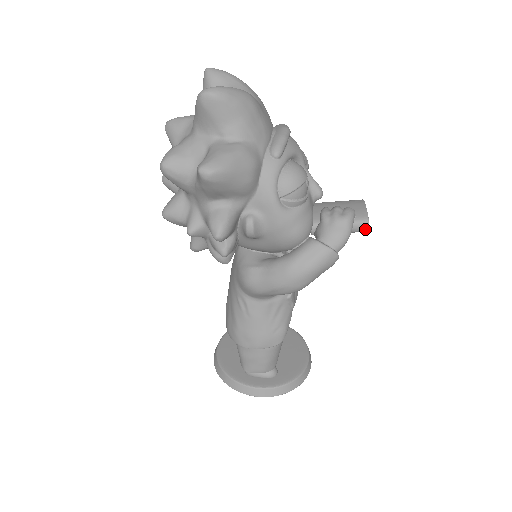
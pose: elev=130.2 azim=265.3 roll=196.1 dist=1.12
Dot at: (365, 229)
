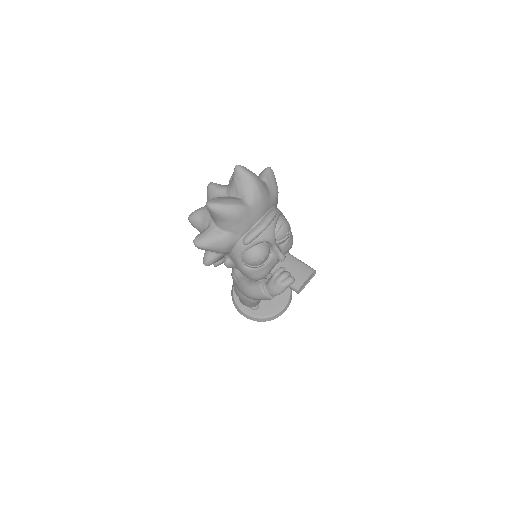
Dot at: (296, 292)
